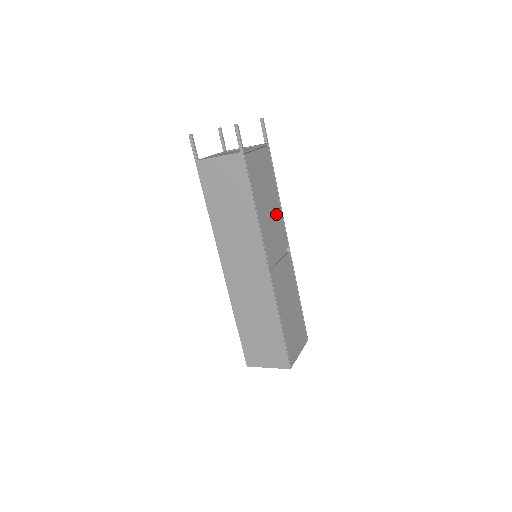
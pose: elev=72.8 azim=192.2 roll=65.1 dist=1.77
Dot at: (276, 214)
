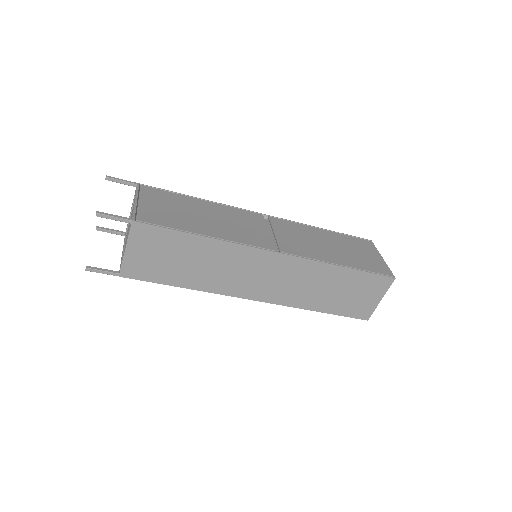
Dot at: (221, 213)
